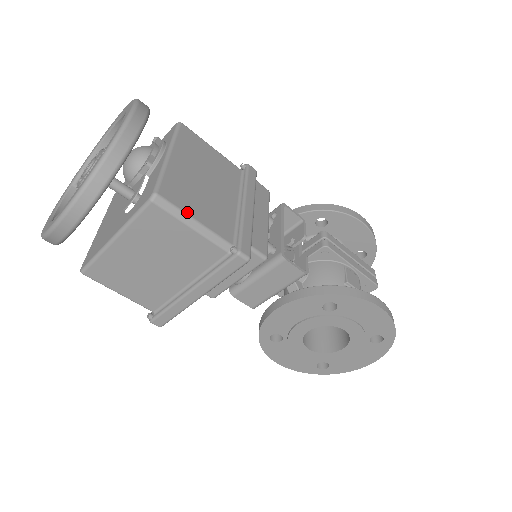
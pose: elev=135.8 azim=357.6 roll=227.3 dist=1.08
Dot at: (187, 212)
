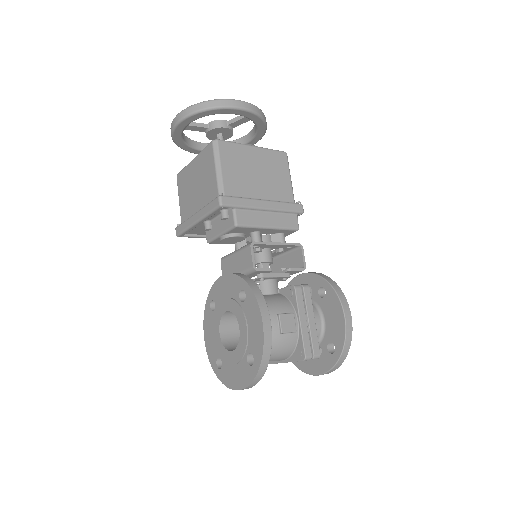
Dot at: (221, 160)
